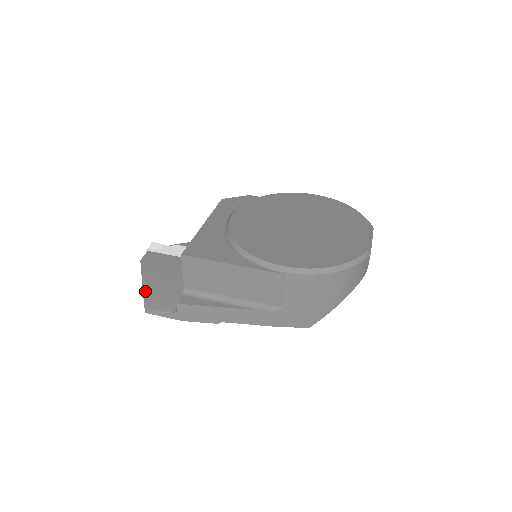
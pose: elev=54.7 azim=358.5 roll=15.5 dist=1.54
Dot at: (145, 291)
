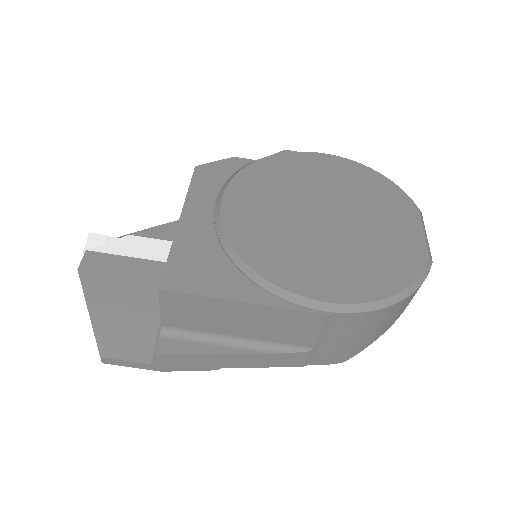
Dot at: (96, 328)
